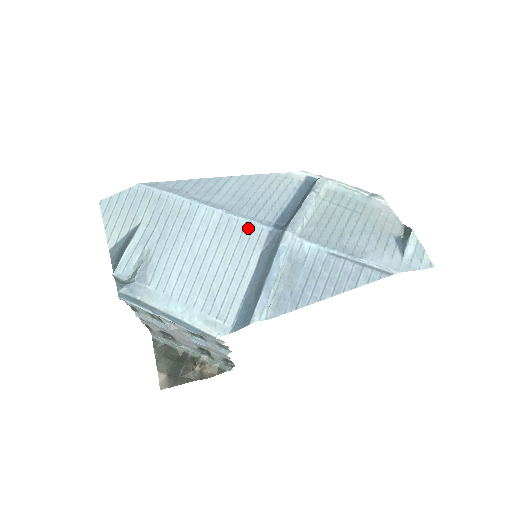
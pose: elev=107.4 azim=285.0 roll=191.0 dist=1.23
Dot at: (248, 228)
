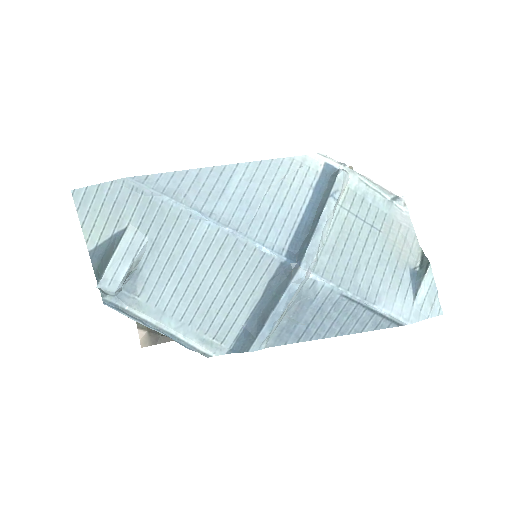
Dot at: (257, 255)
